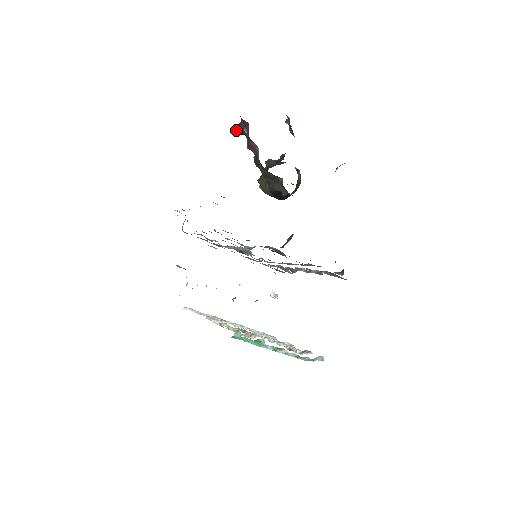
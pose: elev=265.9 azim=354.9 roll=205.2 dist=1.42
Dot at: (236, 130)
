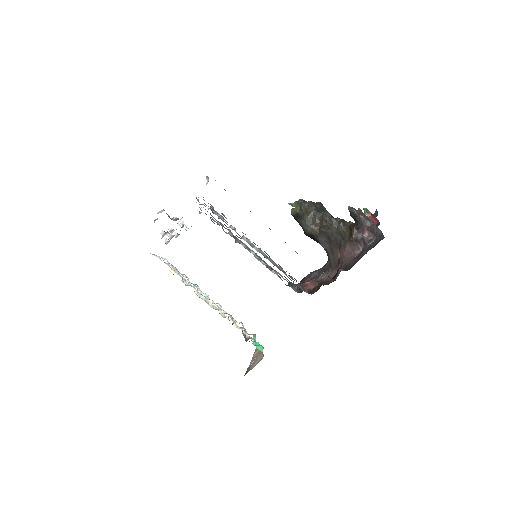
Dot at: (355, 215)
